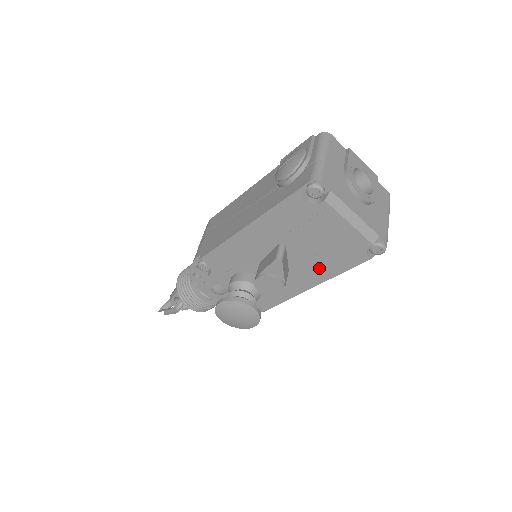
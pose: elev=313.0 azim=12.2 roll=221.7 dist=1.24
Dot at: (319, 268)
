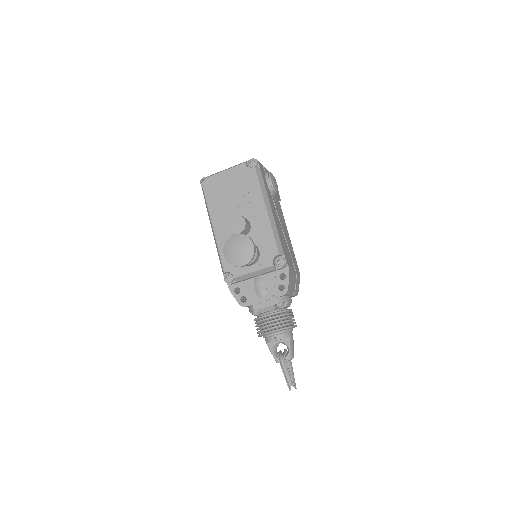
Dot at: (252, 200)
